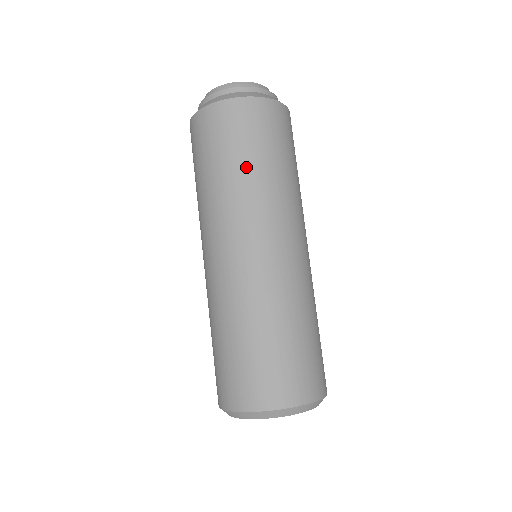
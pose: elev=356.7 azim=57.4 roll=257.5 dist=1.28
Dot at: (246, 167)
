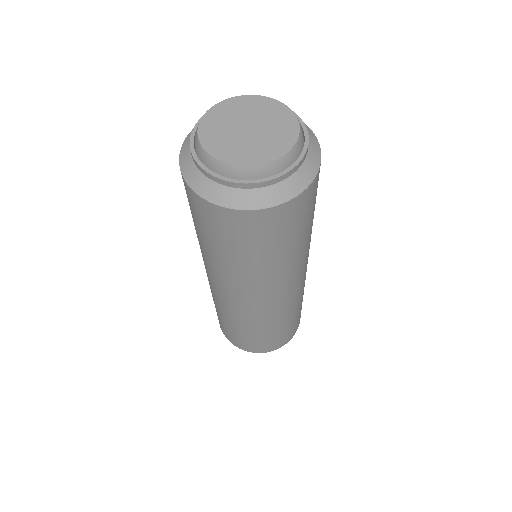
Dot at: (204, 243)
